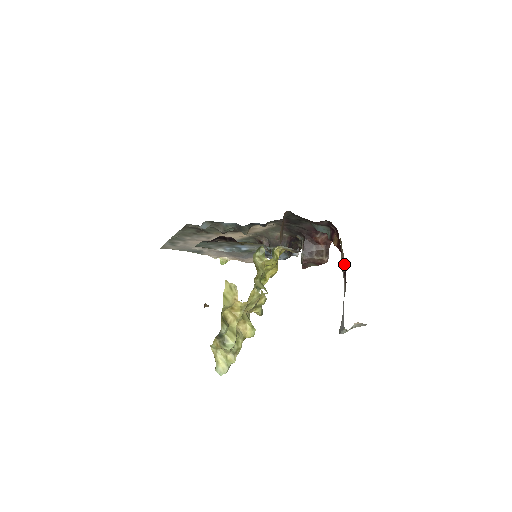
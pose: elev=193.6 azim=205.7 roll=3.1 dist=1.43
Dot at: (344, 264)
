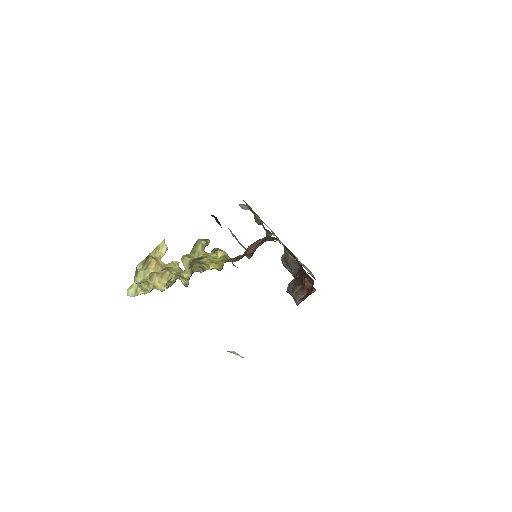
Dot at: occluded
